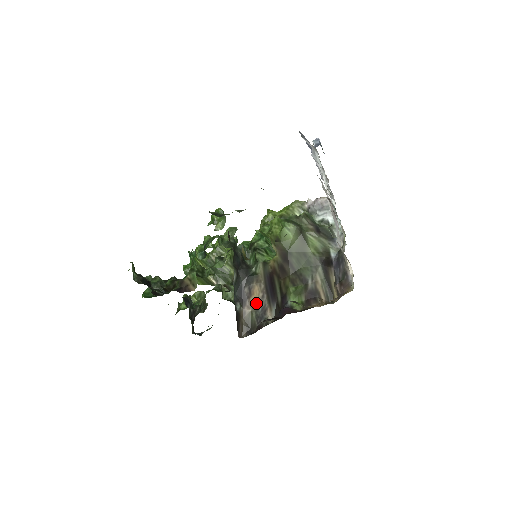
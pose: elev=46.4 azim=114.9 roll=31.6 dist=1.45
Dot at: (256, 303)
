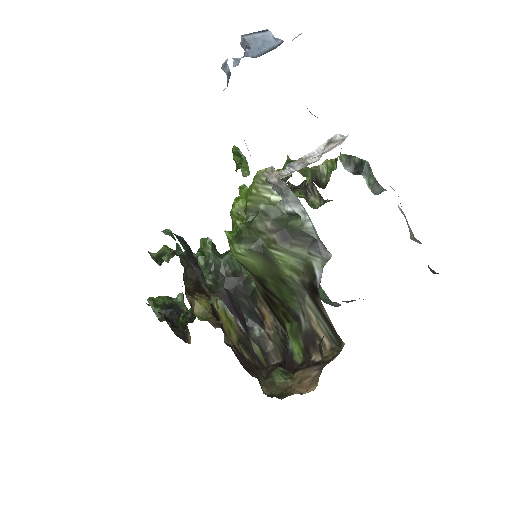
Dot at: (273, 326)
